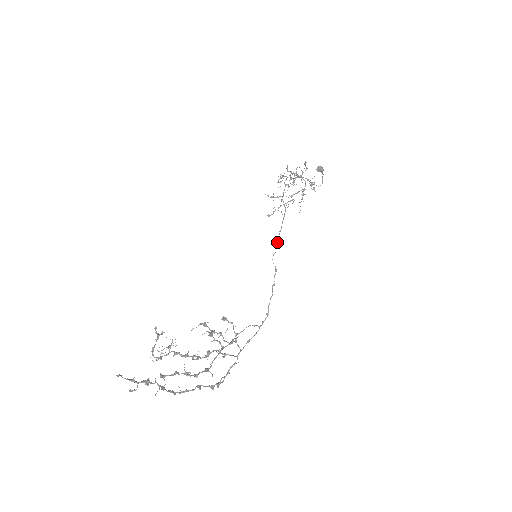
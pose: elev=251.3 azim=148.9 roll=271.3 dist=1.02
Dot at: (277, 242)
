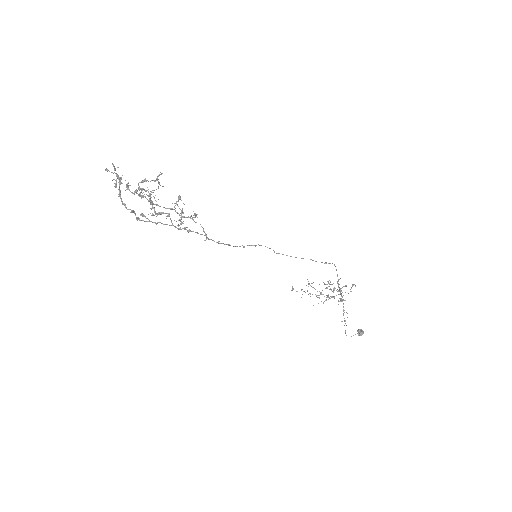
Dot at: (278, 253)
